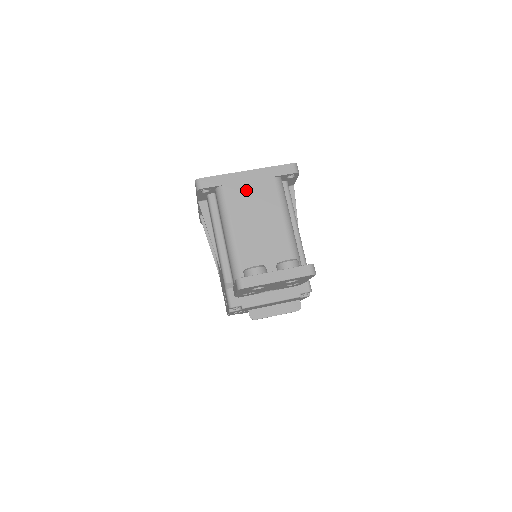
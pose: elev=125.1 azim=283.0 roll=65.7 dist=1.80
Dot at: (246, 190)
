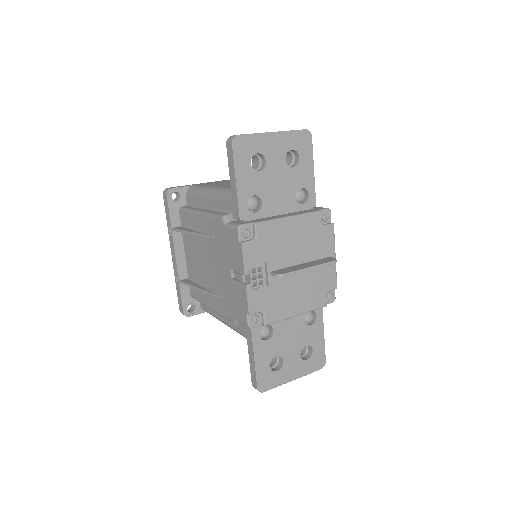
Dot at: occluded
